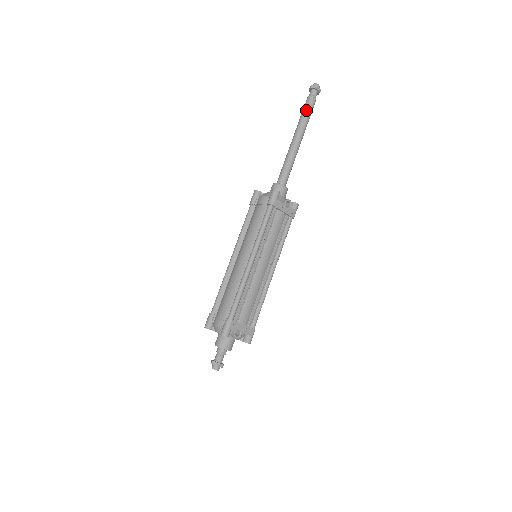
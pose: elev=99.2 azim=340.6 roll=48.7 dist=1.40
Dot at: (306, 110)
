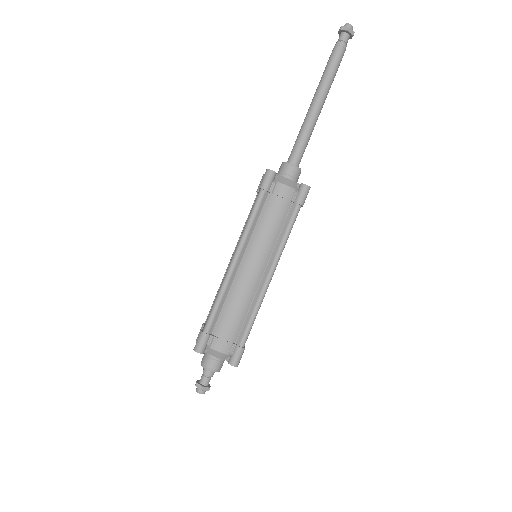
Dot at: (338, 64)
